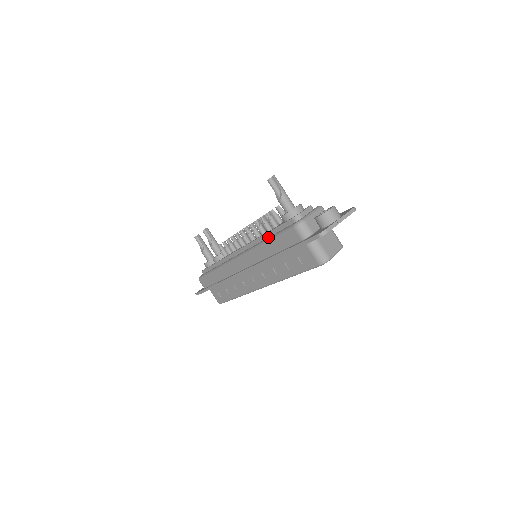
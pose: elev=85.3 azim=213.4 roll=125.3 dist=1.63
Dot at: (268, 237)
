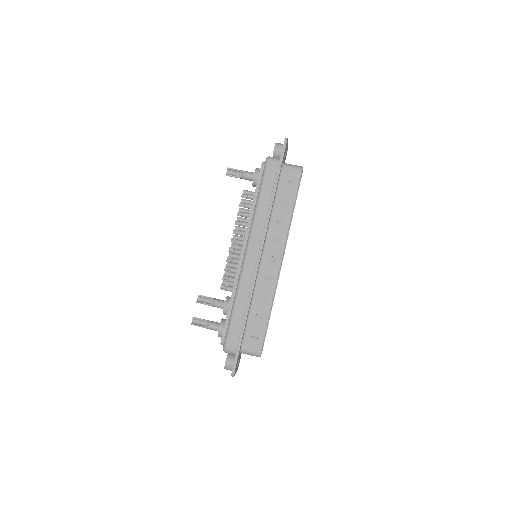
Dot at: (256, 202)
